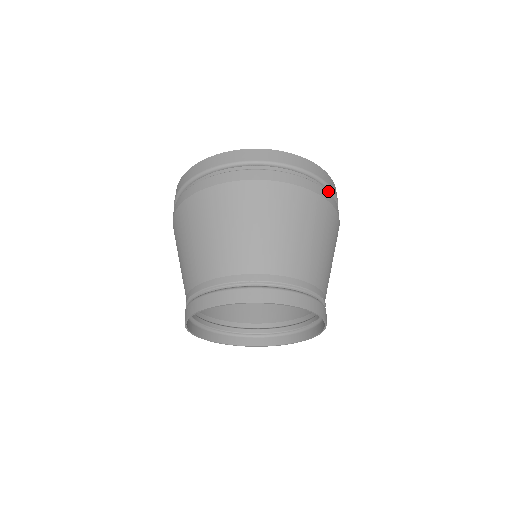
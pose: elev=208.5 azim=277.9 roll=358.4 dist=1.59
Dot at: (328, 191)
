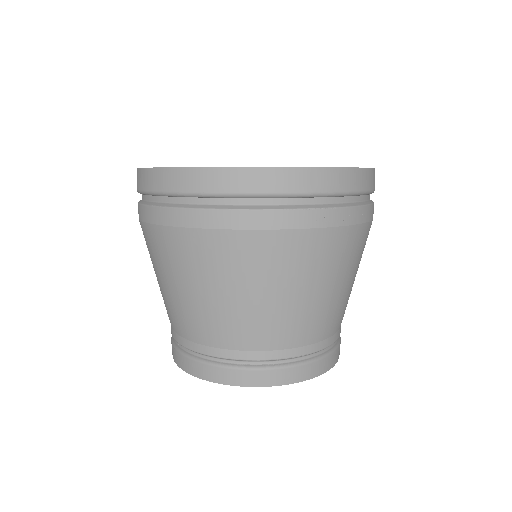
Dot at: (296, 197)
